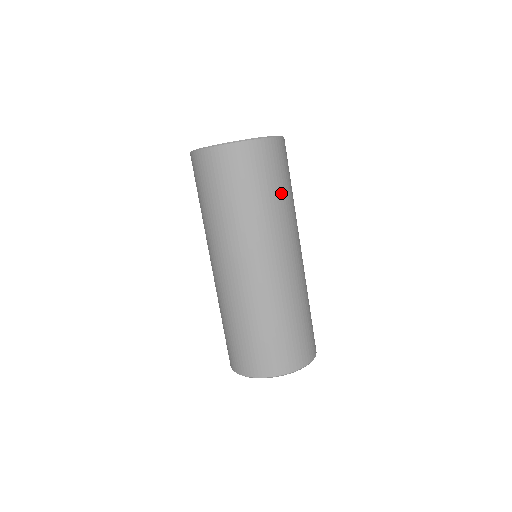
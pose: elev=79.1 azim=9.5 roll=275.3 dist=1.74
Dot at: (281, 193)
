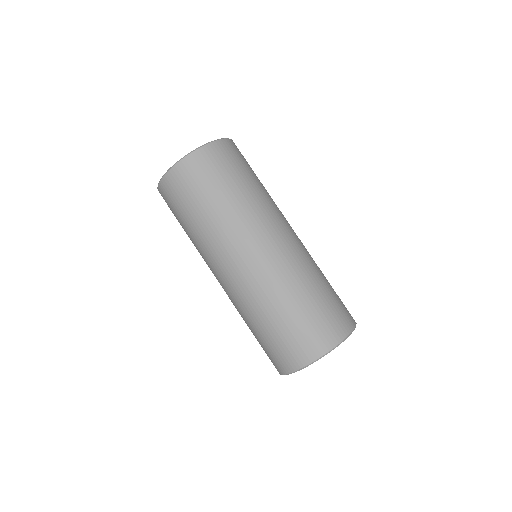
Dot at: (217, 201)
